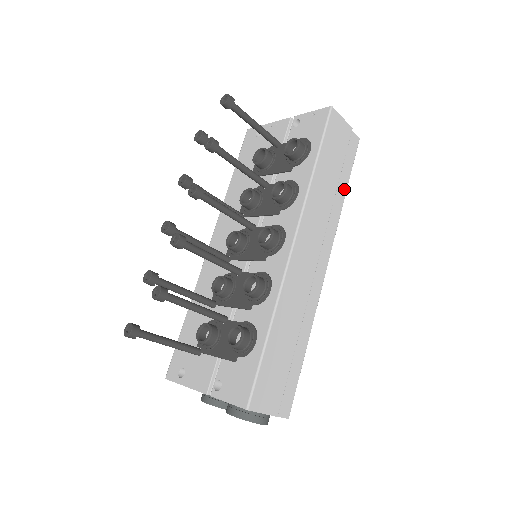
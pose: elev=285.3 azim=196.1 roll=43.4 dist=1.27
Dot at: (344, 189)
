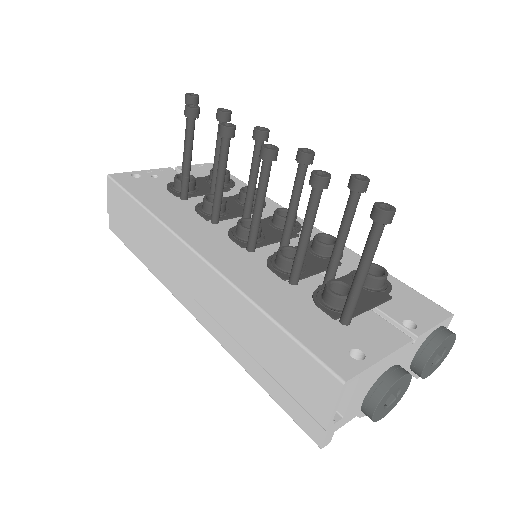
Dot at: occluded
